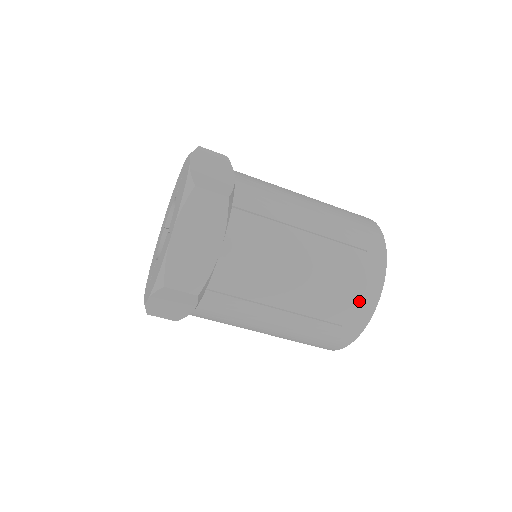
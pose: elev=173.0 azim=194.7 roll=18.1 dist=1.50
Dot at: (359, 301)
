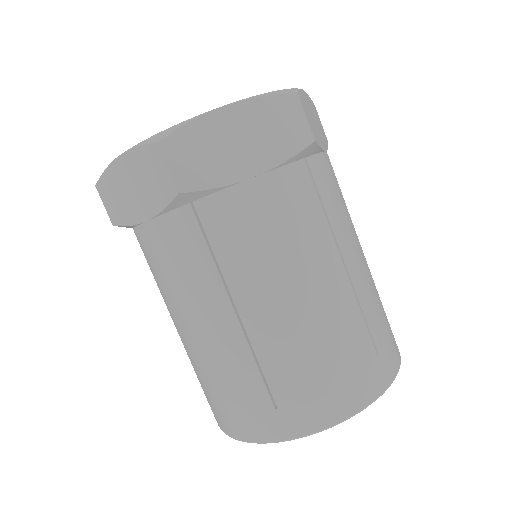
Dot at: (392, 339)
